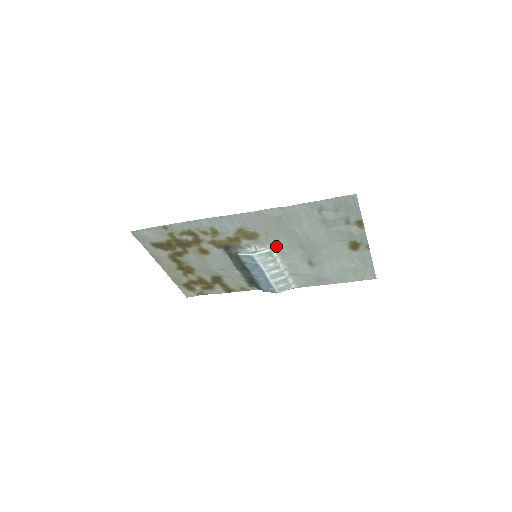
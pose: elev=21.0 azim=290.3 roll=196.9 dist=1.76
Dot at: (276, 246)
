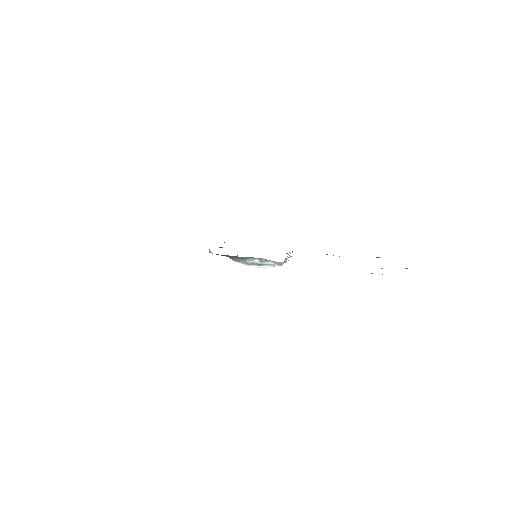
Dot at: occluded
